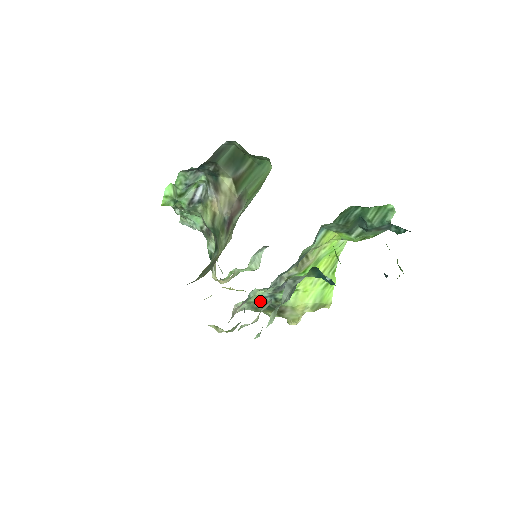
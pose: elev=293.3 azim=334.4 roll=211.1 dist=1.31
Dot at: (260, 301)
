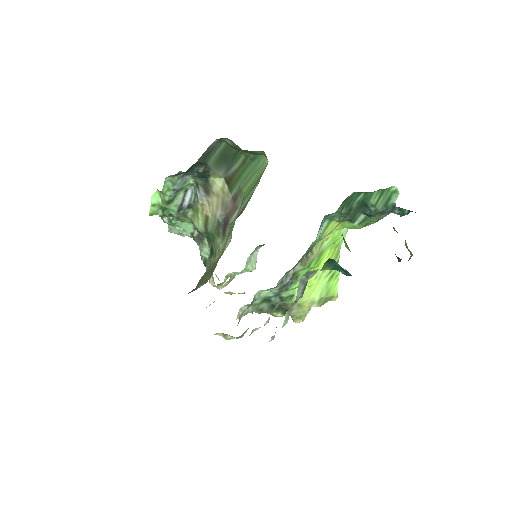
Dot at: (265, 302)
